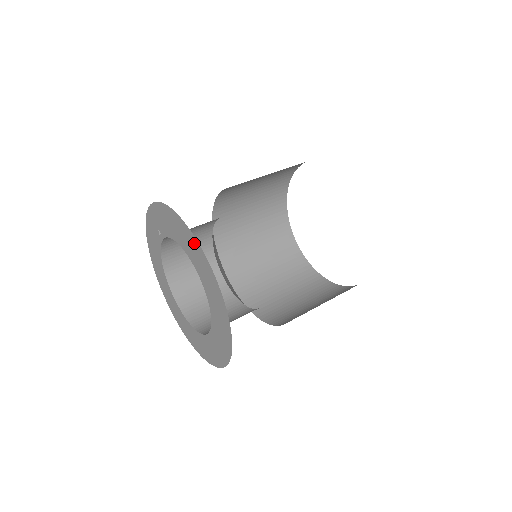
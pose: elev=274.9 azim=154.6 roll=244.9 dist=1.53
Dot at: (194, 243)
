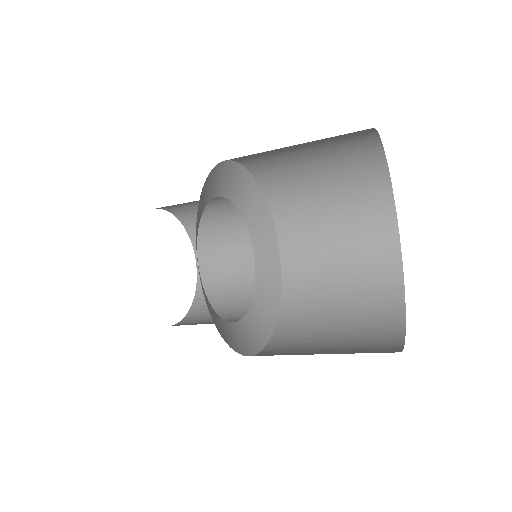
Dot at: occluded
